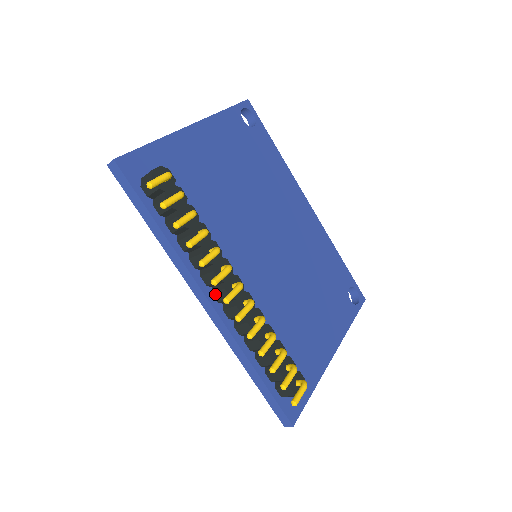
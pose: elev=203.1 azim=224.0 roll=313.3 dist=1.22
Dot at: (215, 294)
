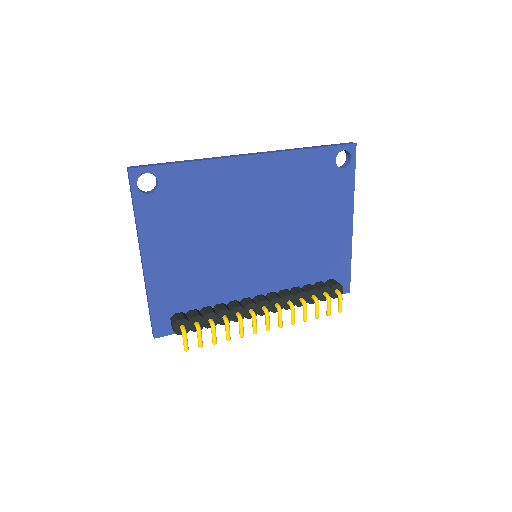
Dot at: occluded
